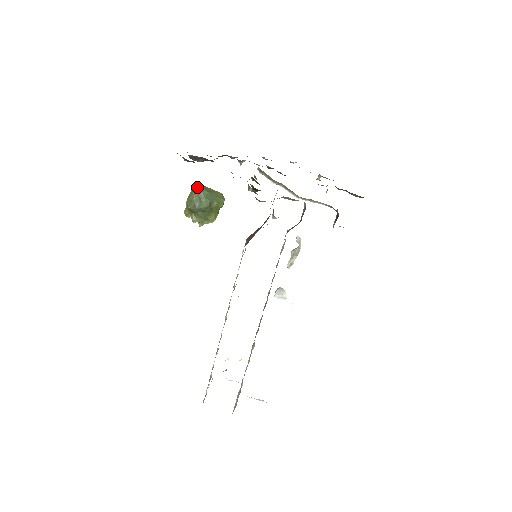
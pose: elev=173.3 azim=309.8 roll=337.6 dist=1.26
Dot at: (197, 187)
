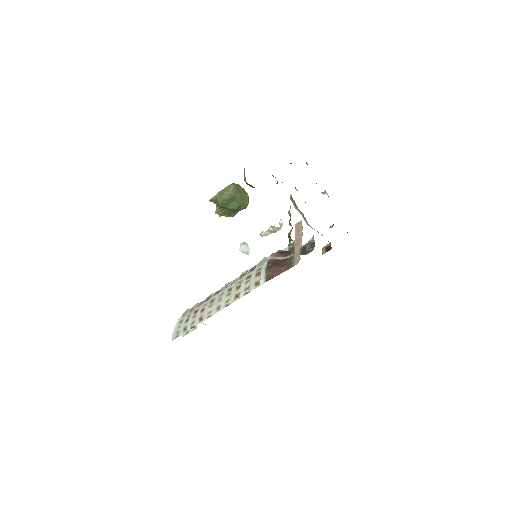
Dot at: (233, 190)
